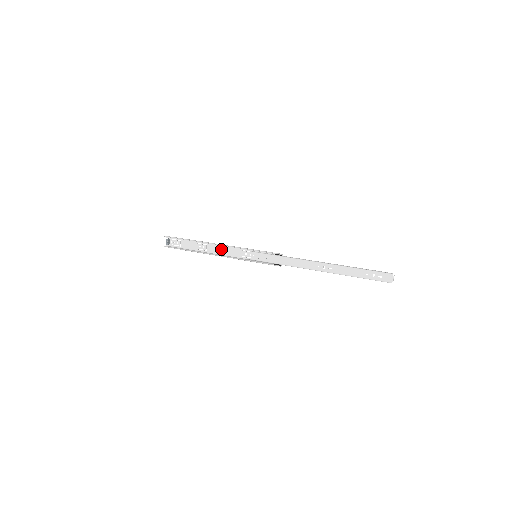
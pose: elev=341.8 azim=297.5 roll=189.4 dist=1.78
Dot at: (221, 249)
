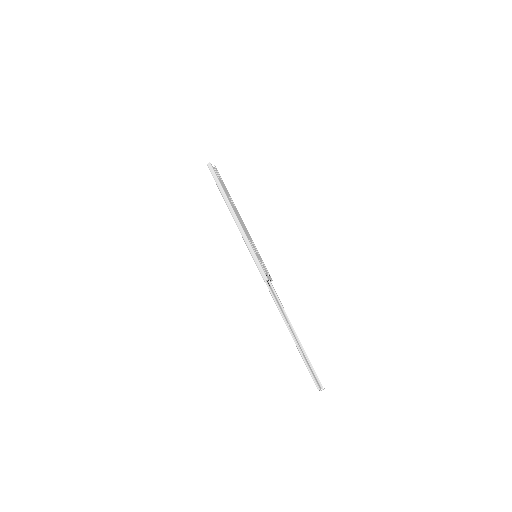
Dot at: (239, 219)
